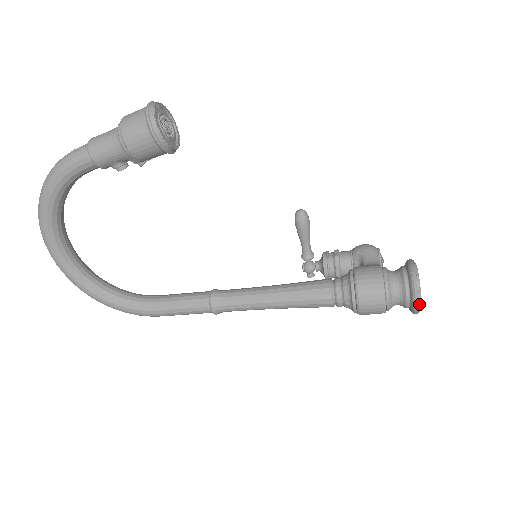
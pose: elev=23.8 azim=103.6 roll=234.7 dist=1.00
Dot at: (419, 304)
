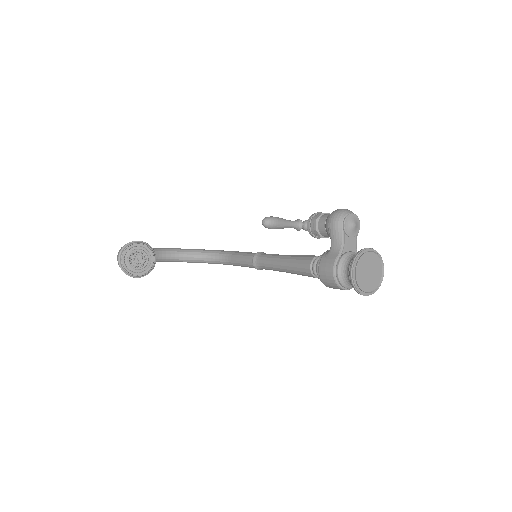
Dot at: (368, 295)
